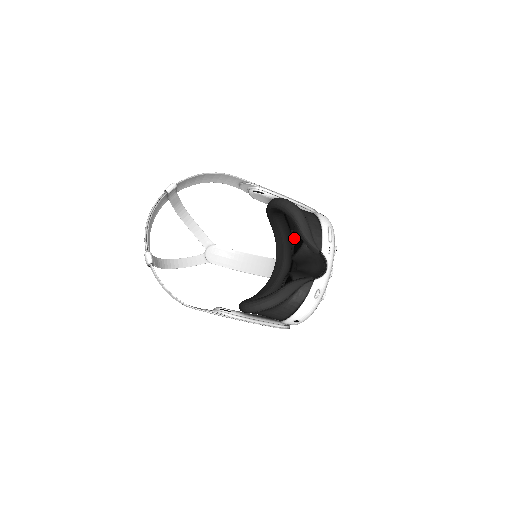
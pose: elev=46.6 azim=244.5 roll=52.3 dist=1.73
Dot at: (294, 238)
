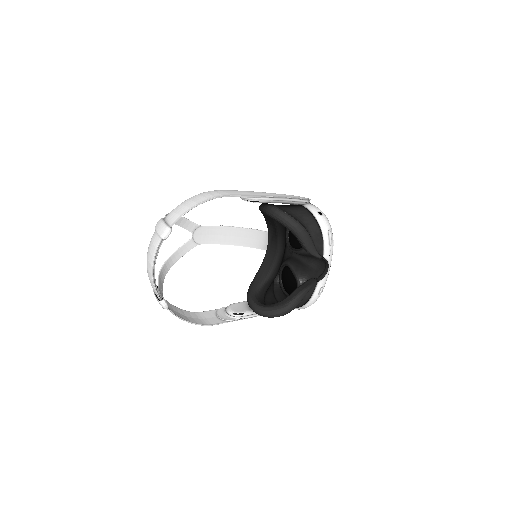
Dot at: occluded
